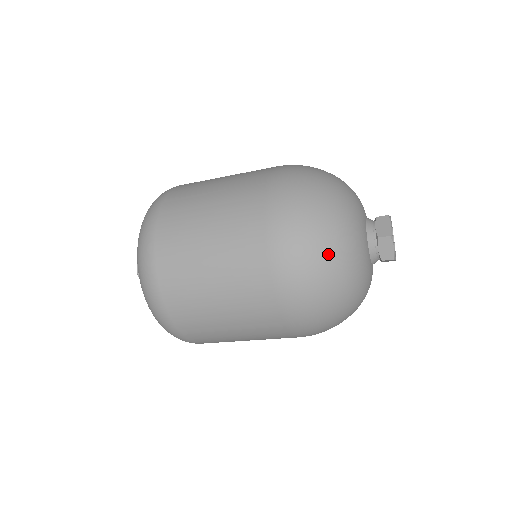
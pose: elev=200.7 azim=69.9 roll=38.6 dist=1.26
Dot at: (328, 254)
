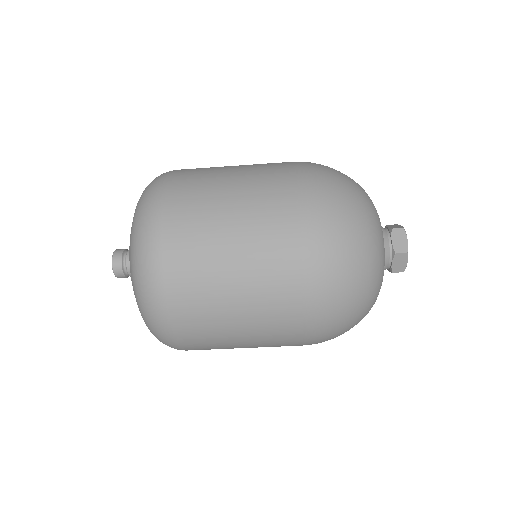
Dot at: (361, 284)
